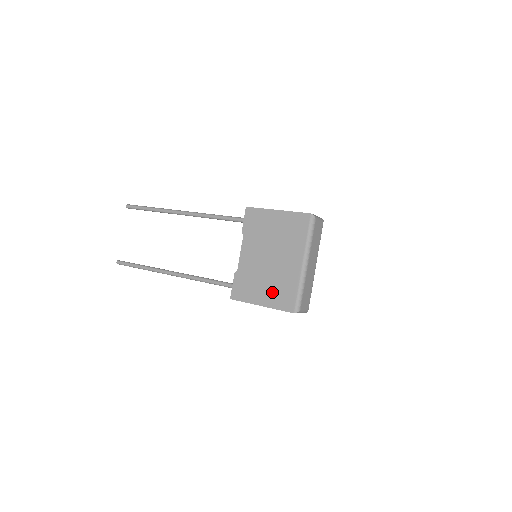
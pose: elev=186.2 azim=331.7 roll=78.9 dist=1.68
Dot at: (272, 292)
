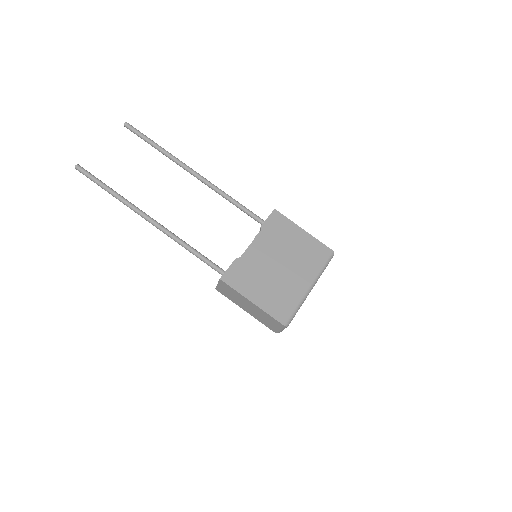
Dot at: (270, 295)
